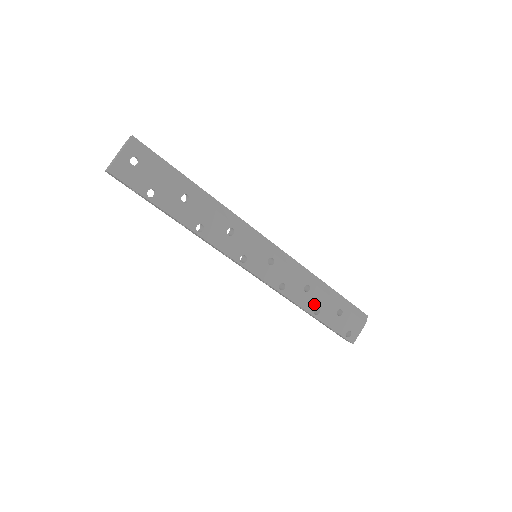
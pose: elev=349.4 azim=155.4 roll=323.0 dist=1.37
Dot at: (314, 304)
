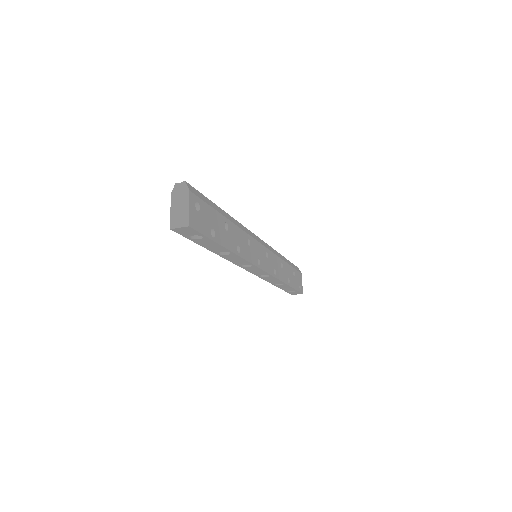
Dot at: (286, 276)
